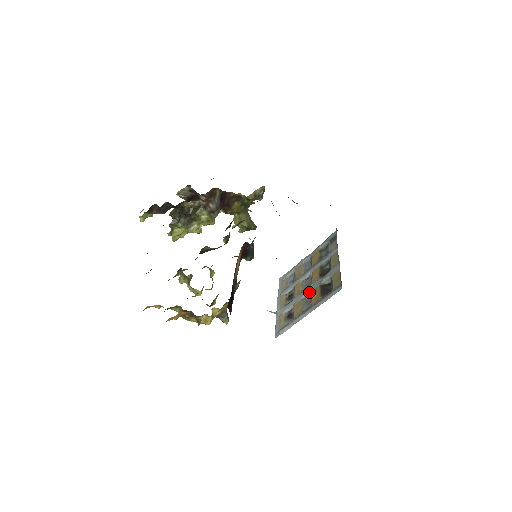
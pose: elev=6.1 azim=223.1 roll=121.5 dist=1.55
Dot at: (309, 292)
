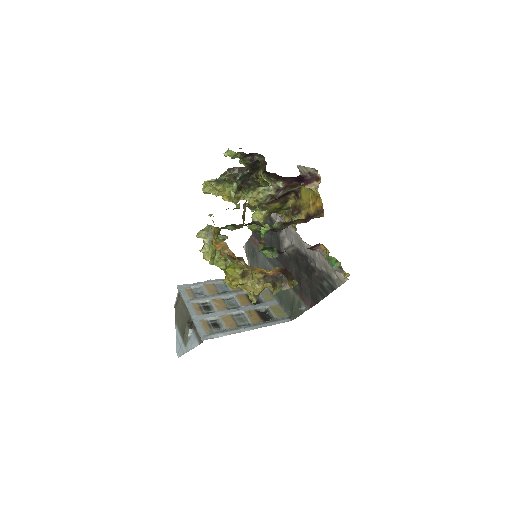
Dot at: (241, 311)
